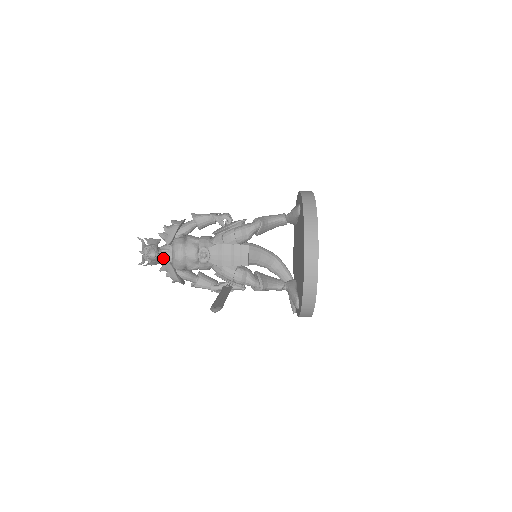
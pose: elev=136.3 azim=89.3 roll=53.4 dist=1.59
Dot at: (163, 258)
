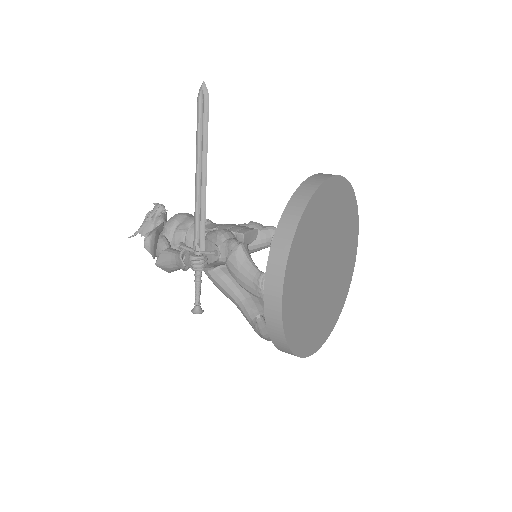
Dot at: occluded
